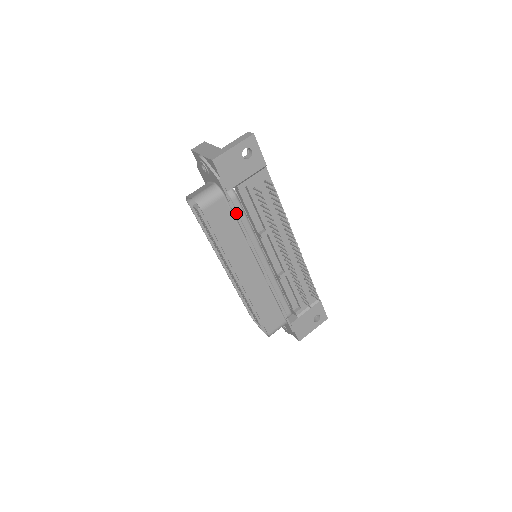
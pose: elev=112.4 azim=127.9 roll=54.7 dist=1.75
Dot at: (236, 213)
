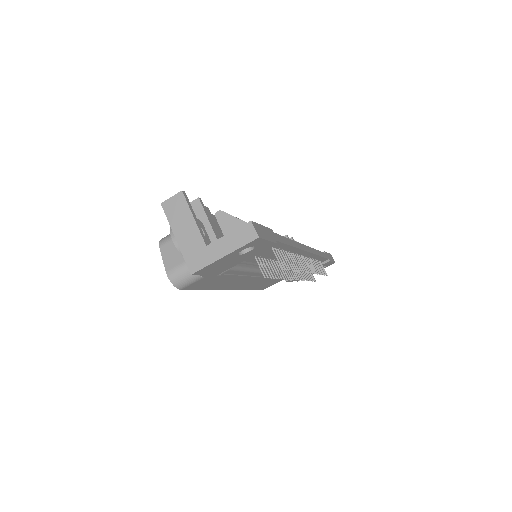
Dot at: (228, 275)
